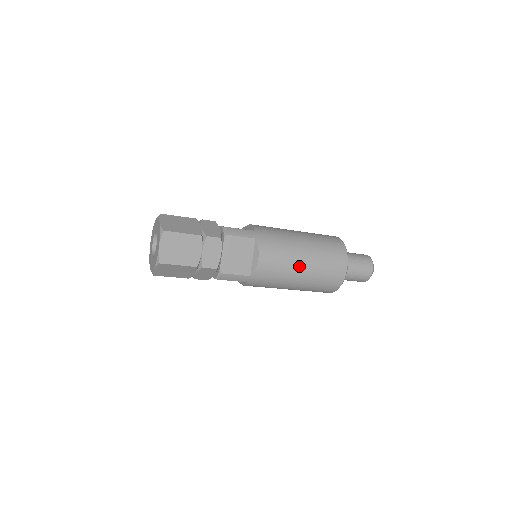
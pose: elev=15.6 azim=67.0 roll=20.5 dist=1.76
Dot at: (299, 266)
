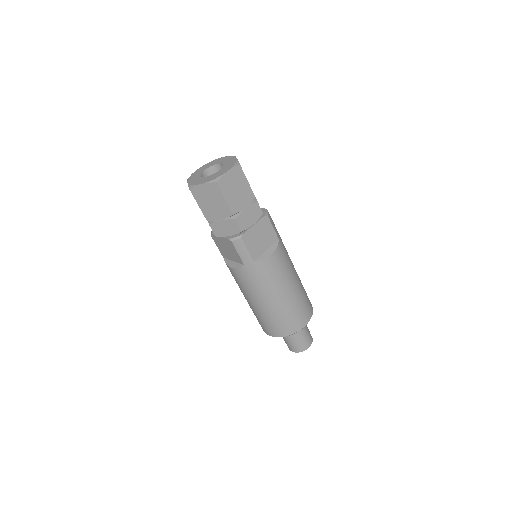
Dot at: (286, 289)
